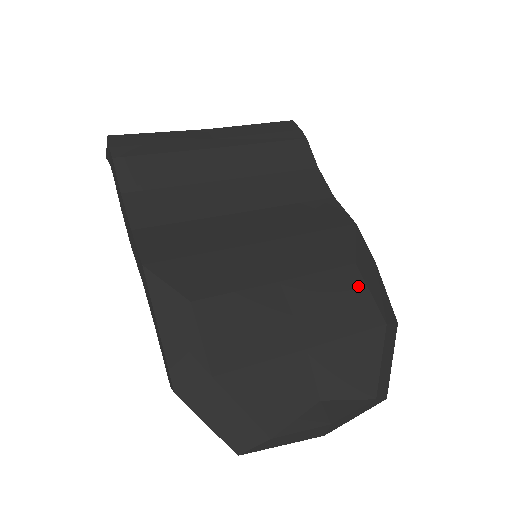
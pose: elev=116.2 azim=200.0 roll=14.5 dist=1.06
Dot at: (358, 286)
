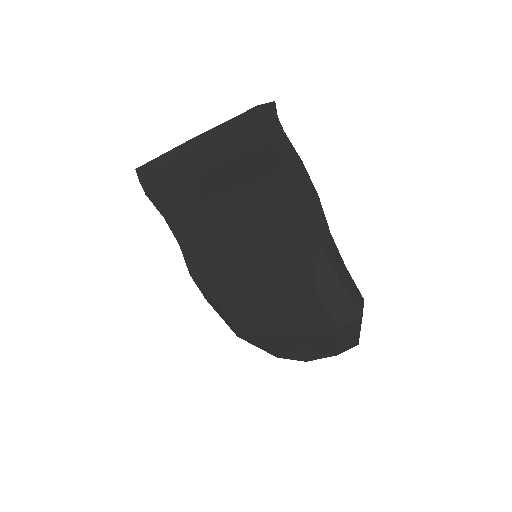
Dot at: (316, 303)
